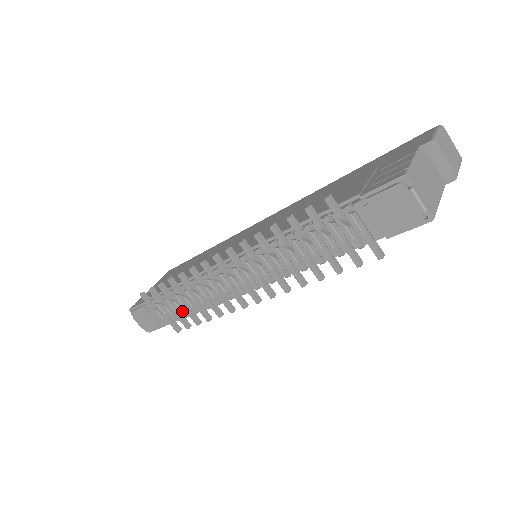
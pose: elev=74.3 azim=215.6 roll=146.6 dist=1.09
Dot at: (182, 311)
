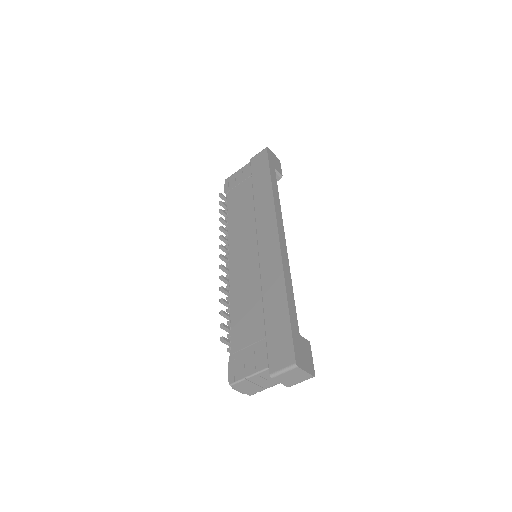
Dot at: occluded
